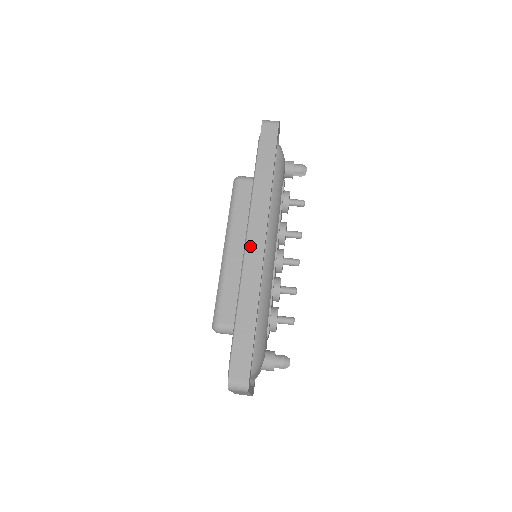
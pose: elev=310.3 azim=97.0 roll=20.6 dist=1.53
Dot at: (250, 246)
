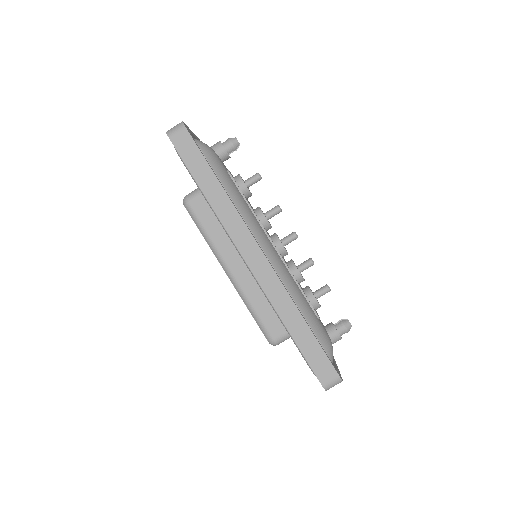
Dot at: (254, 267)
